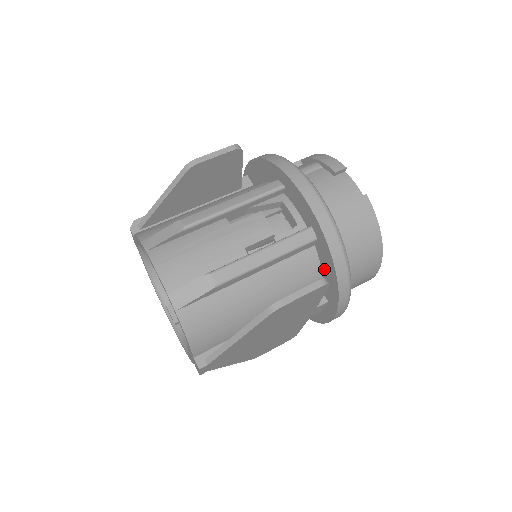
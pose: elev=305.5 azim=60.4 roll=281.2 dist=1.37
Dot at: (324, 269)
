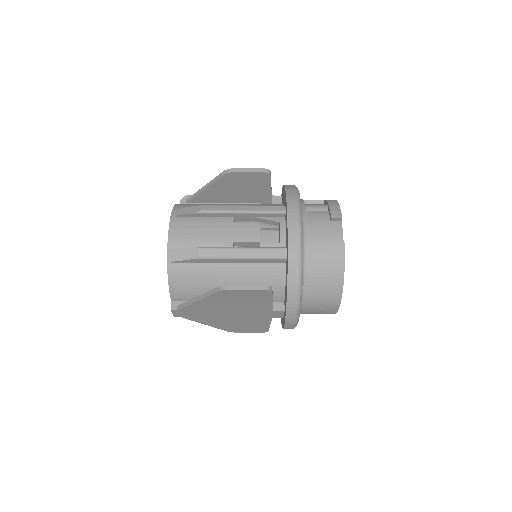
Dot at: occluded
